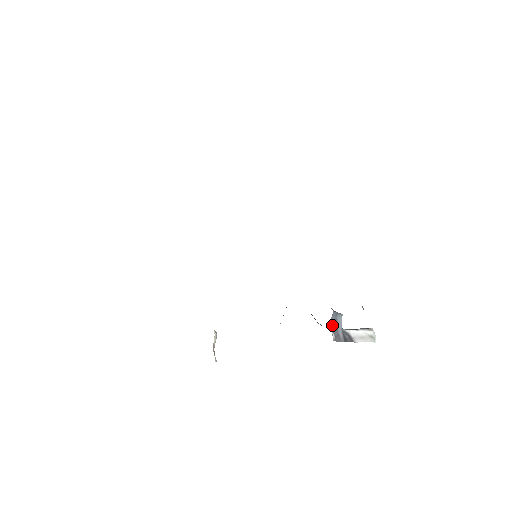
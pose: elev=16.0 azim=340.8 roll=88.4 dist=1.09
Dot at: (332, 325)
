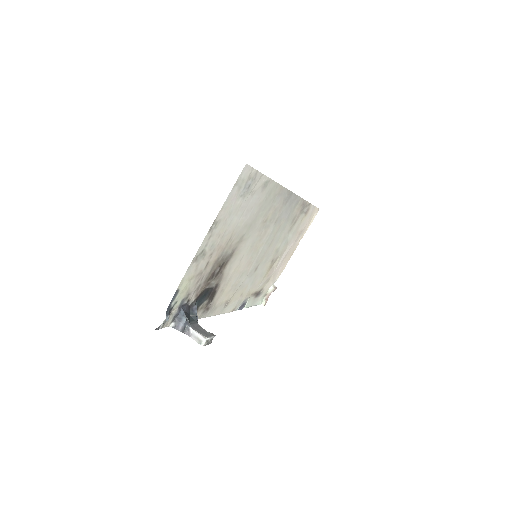
Dot at: (177, 319)
